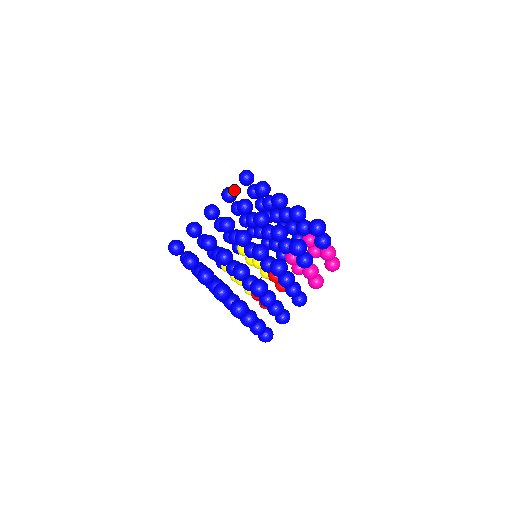
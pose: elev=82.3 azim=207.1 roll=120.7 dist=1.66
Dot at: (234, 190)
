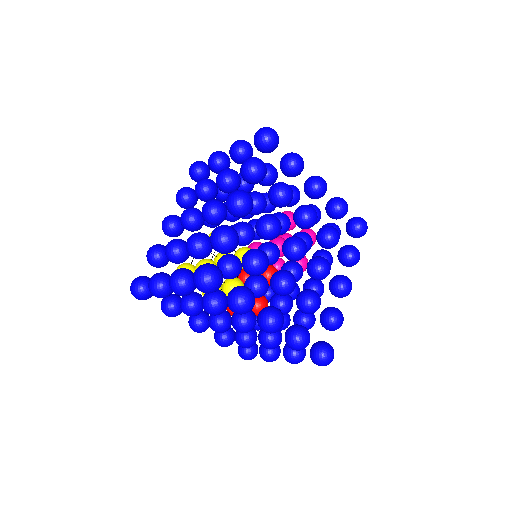
Dot at: (265, 165)
